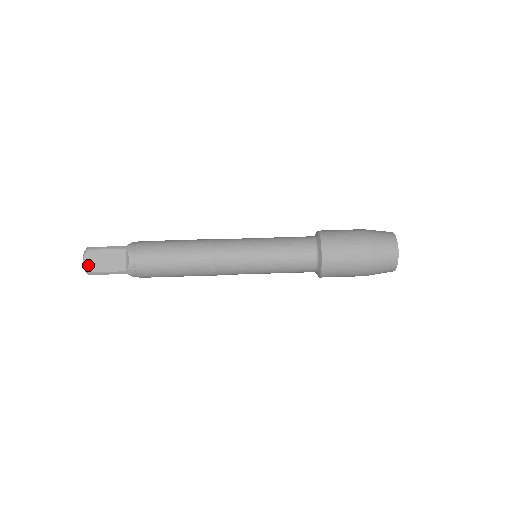
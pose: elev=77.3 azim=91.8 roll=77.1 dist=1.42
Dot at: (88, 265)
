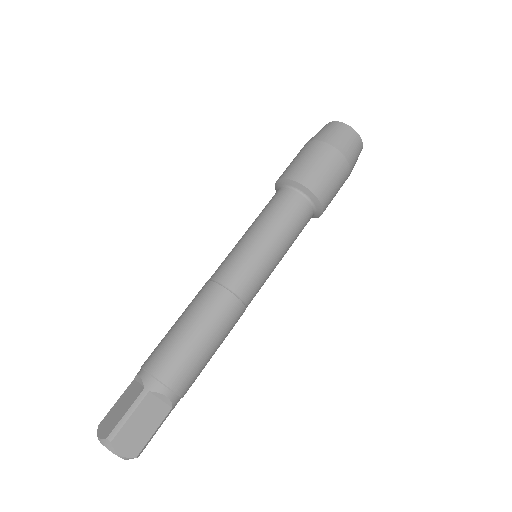
Dot at: (129, 452)
